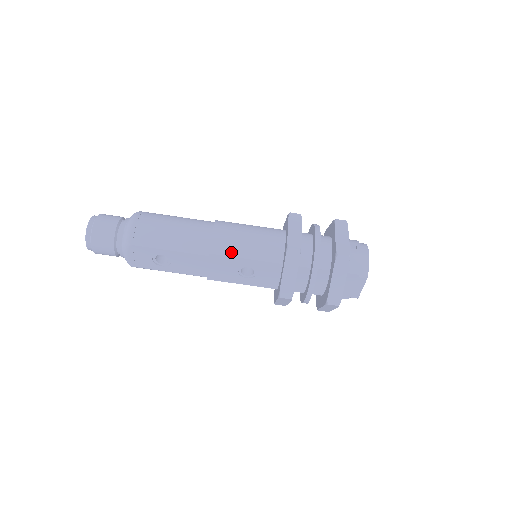
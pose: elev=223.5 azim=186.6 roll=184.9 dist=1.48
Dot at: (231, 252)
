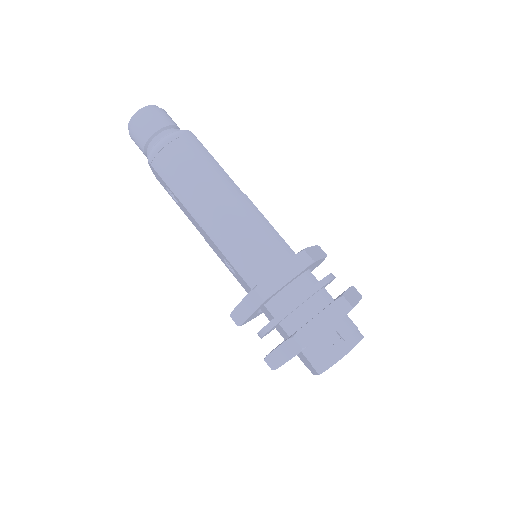
Dot at: (218, 242)
